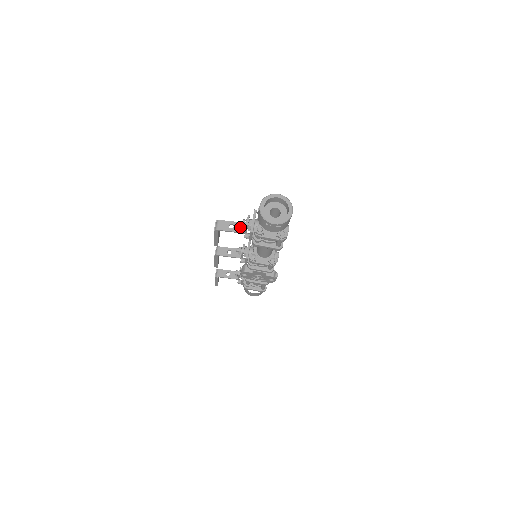
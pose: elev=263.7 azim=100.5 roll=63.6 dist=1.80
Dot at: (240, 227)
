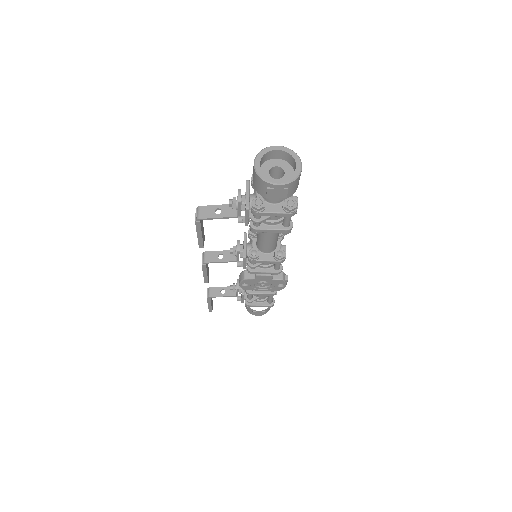
Dot at: (230, 210)
